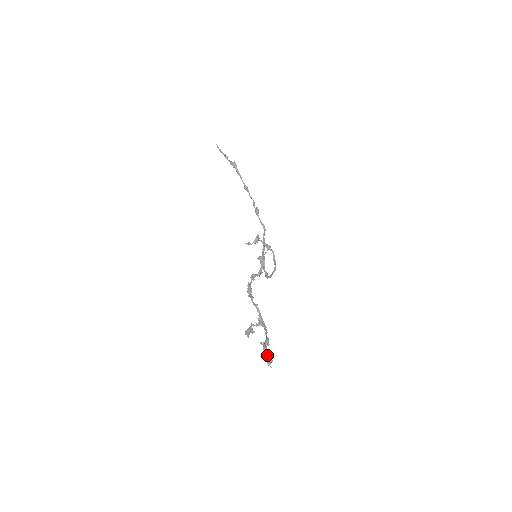
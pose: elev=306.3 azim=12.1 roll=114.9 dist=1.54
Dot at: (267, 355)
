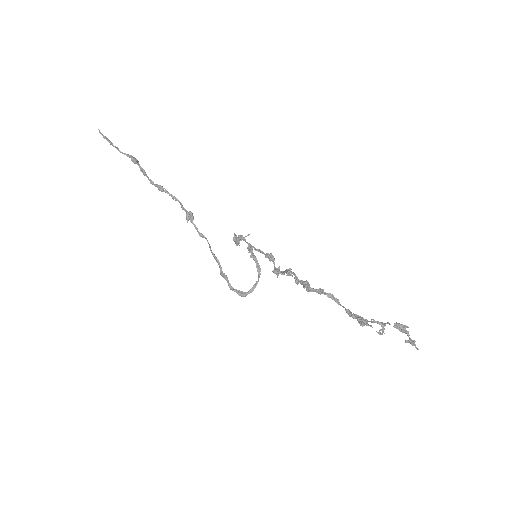
Dot at: (409, 335)
